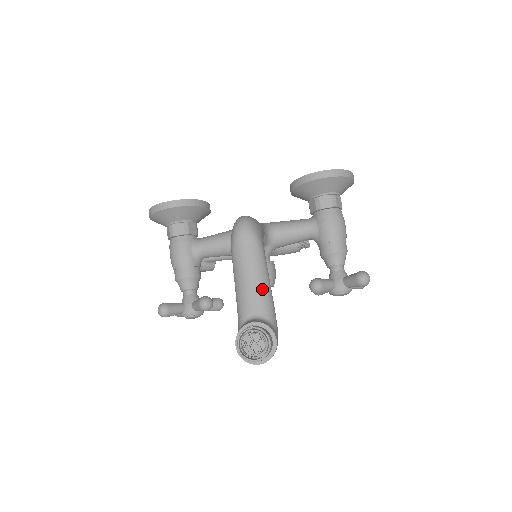
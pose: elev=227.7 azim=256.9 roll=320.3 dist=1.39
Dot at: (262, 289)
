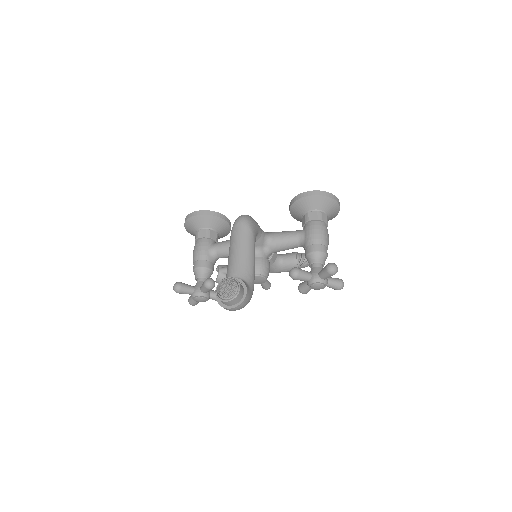
Dot at: (246, 260)
